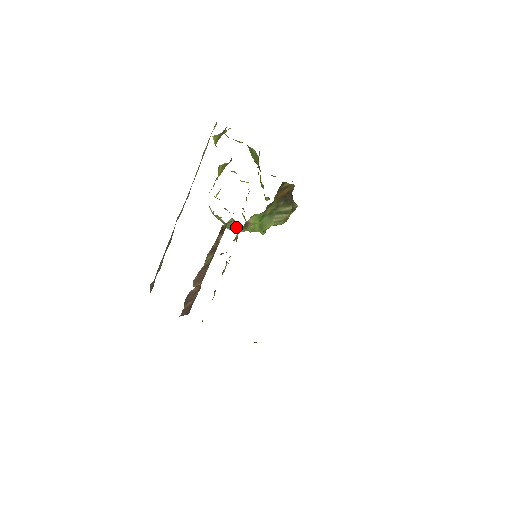
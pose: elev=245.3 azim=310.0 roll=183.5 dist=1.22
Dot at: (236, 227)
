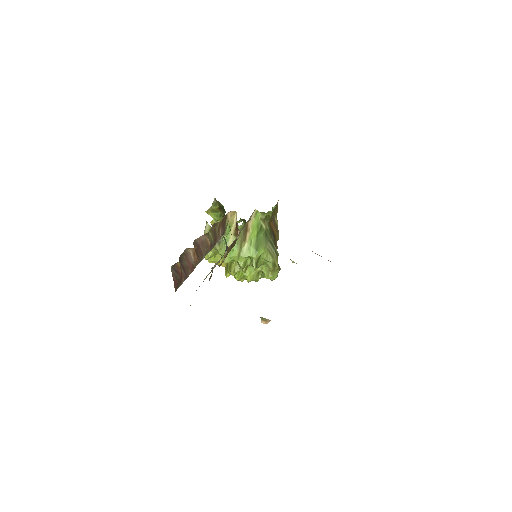
Dot at: (232, 242)
